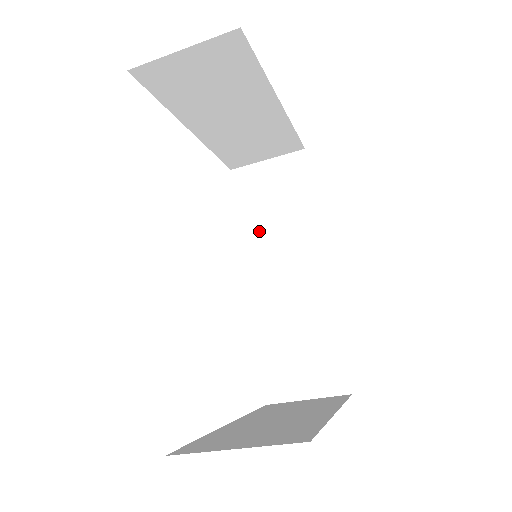
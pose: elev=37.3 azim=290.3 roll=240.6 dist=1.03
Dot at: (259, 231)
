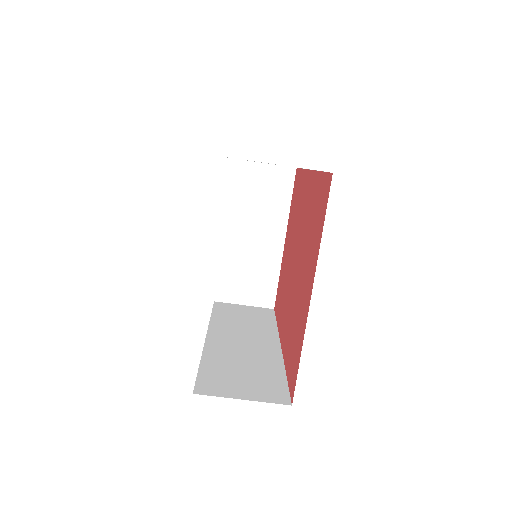
Dot at: (227, 323)
